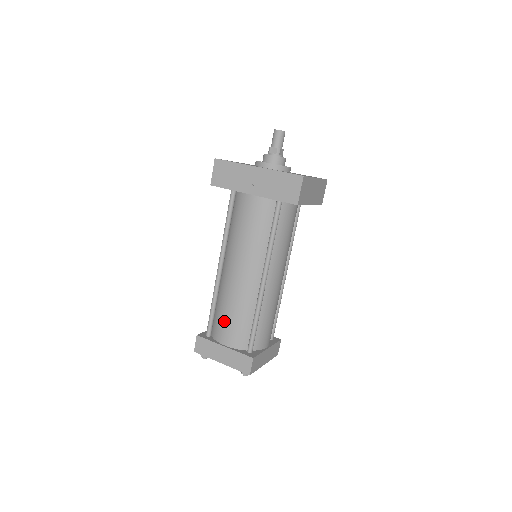
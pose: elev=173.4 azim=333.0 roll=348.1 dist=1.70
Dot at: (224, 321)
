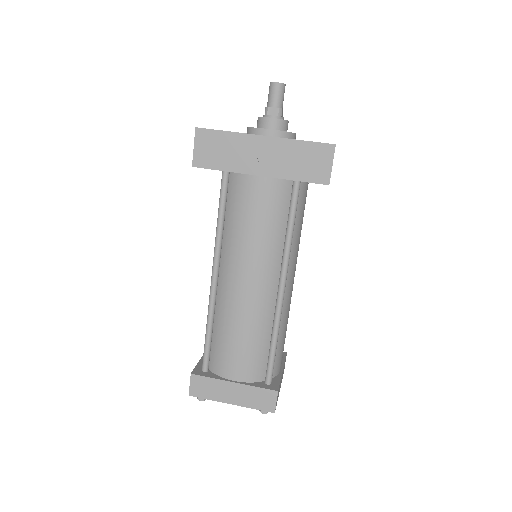
Dot at: (230, 350)
